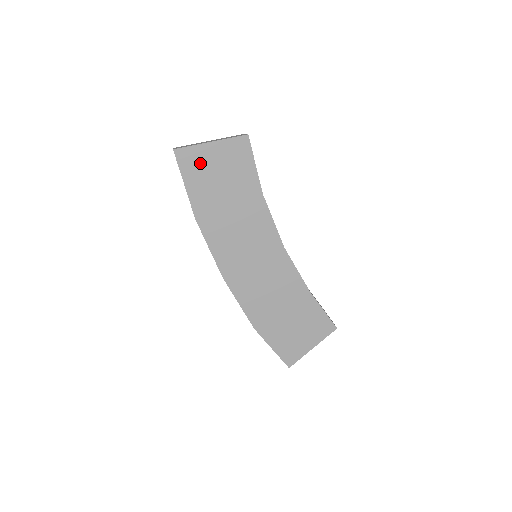
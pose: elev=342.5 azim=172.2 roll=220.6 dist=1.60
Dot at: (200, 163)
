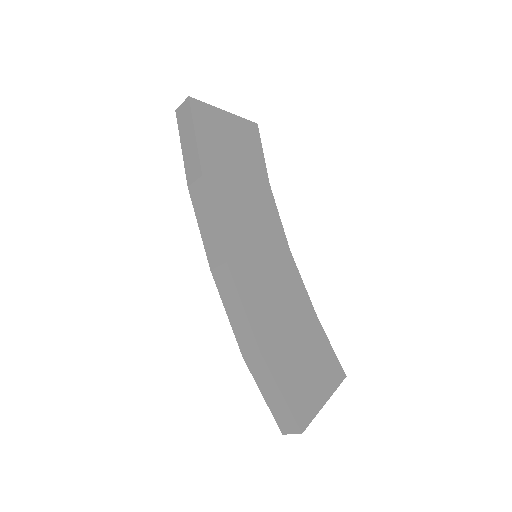
Dot at: (213, 123)
